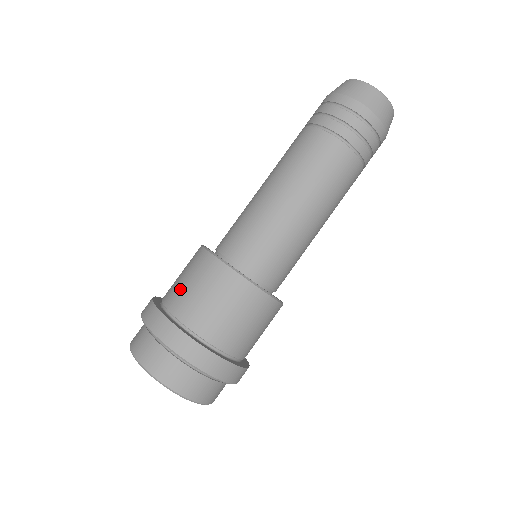
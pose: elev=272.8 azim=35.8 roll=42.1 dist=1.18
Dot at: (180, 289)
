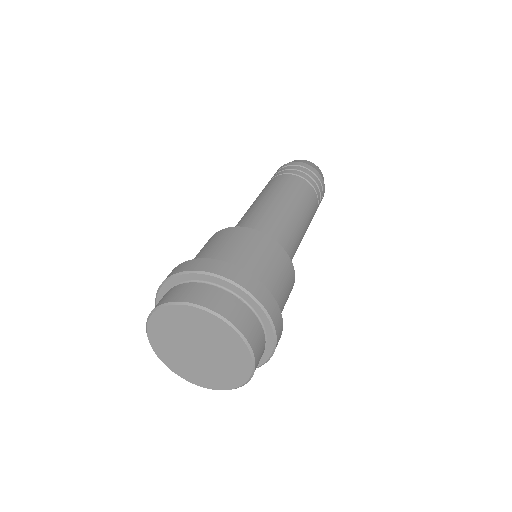
Dot at: occluded
